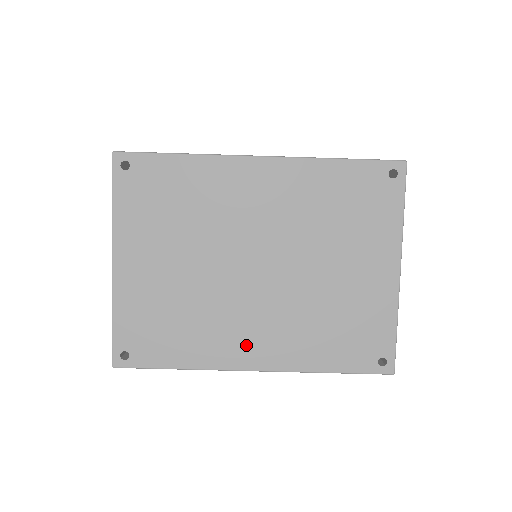
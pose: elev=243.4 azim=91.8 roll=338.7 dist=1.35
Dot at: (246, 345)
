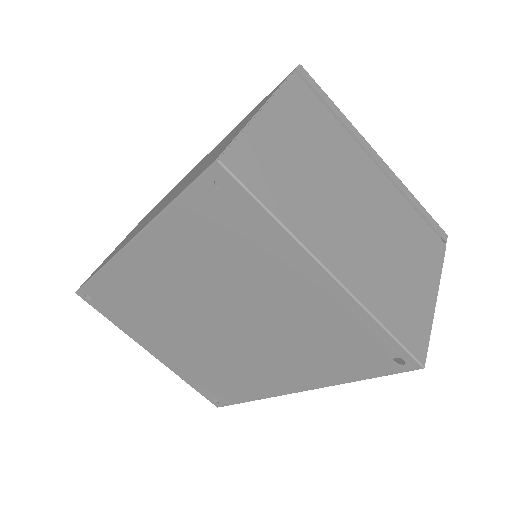
Dot at: (272, 378)
